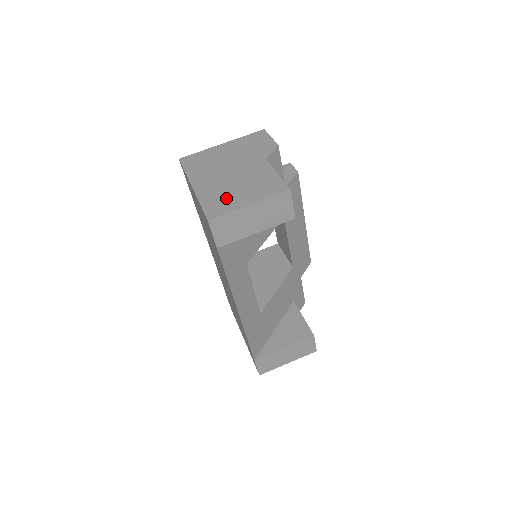
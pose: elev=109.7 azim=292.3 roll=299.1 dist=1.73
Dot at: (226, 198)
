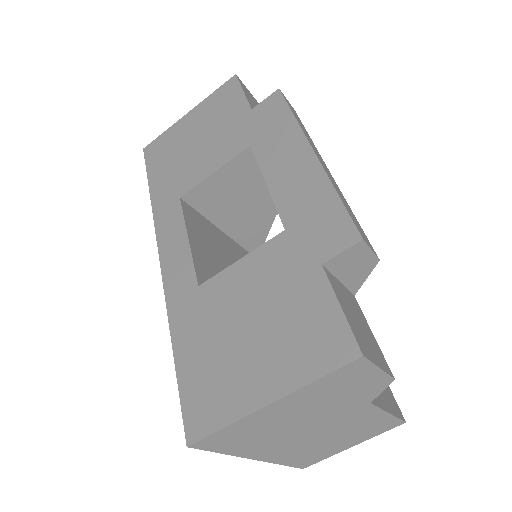
Dot at: (318, 453)
